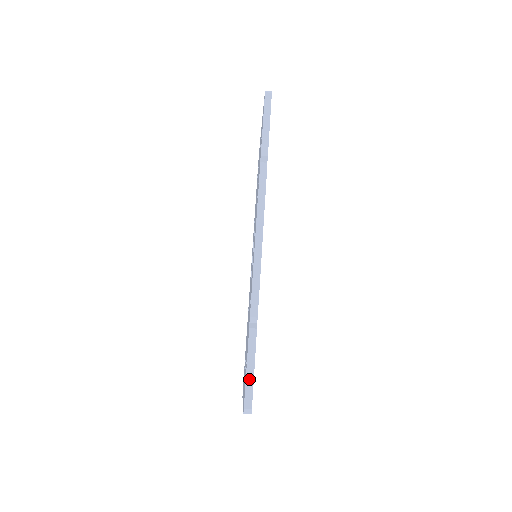
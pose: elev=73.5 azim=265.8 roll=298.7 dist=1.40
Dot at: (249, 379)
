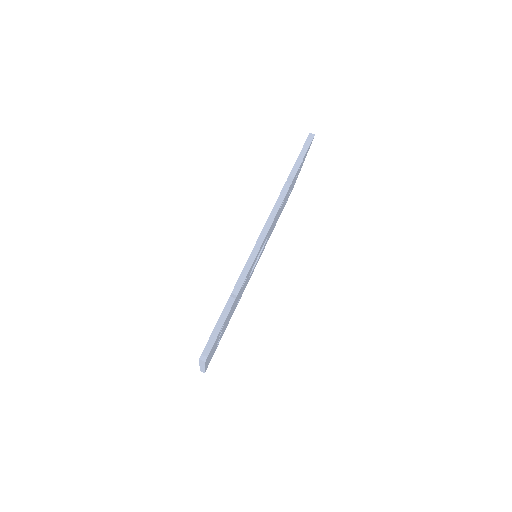
Dot at: (214, 334)
